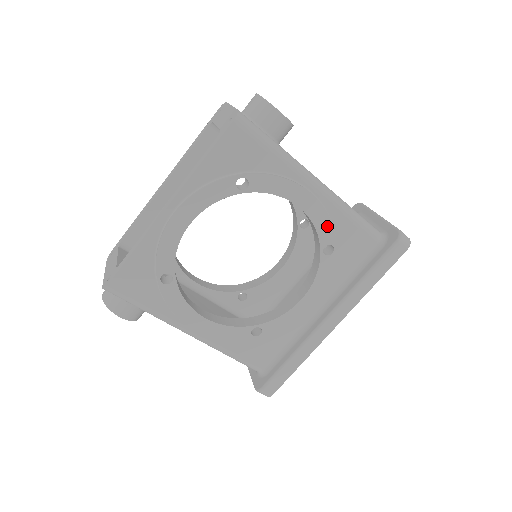
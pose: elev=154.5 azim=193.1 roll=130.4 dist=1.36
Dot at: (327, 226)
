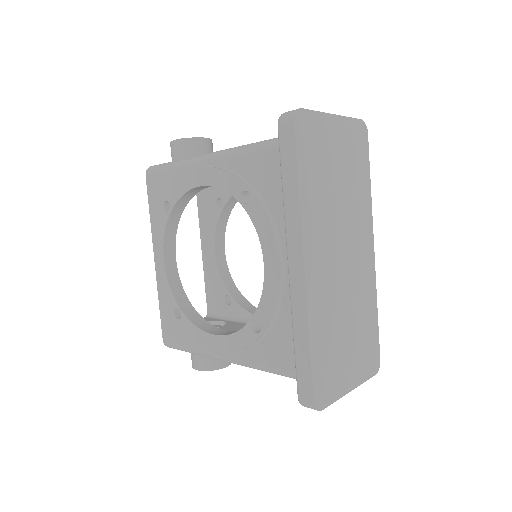
Dot at: (228, 179)
